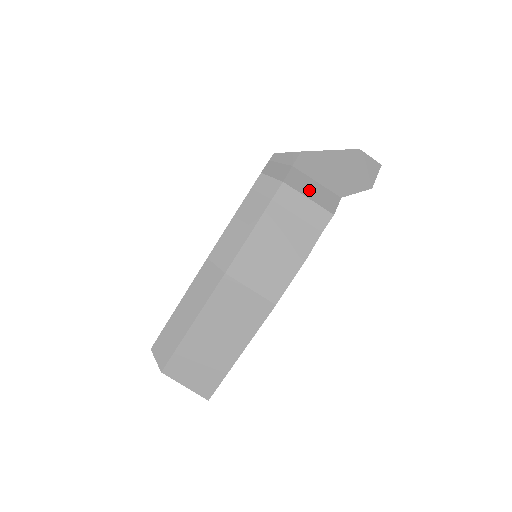
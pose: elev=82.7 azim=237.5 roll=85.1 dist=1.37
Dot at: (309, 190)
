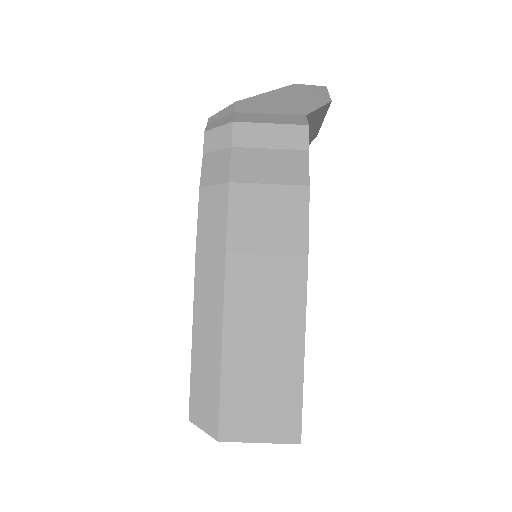
Dot at: (266, 119)
